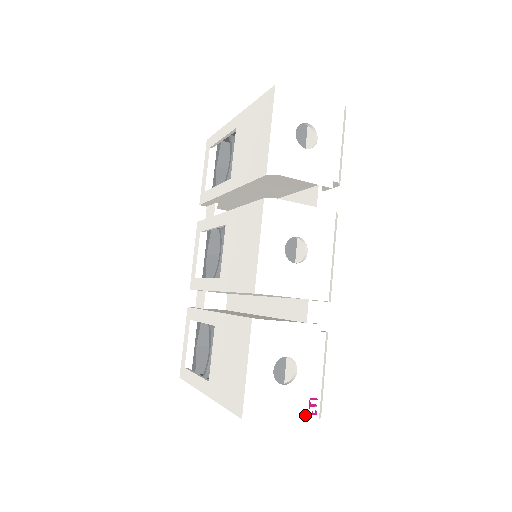
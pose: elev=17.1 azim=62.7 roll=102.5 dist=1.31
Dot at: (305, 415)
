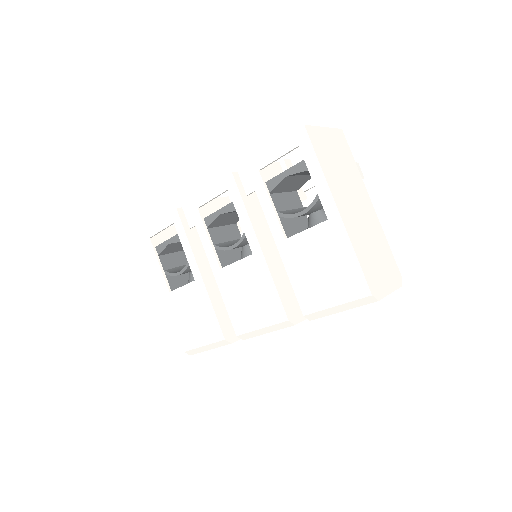
Dot at: occluded
